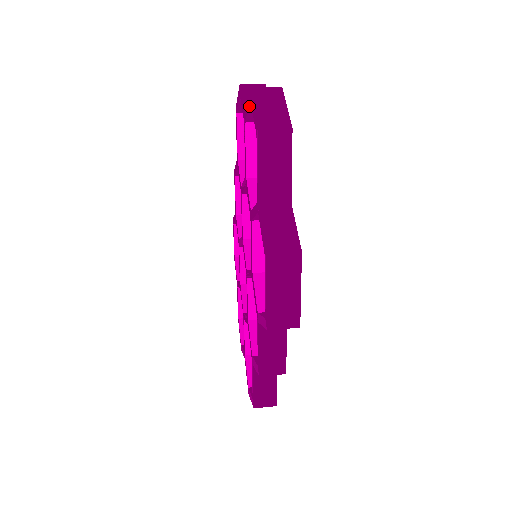
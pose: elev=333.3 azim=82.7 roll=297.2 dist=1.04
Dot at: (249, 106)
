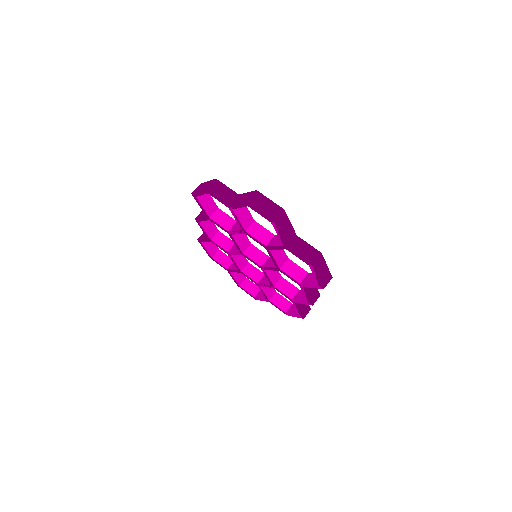
Dot at: occluded
